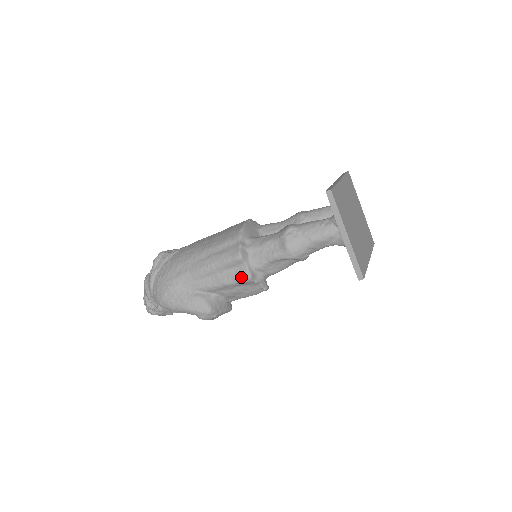
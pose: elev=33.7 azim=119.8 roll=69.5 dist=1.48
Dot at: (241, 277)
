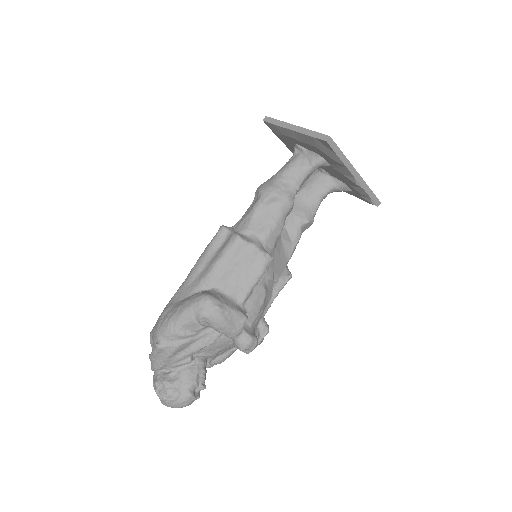
Dot at: (229, 242)
